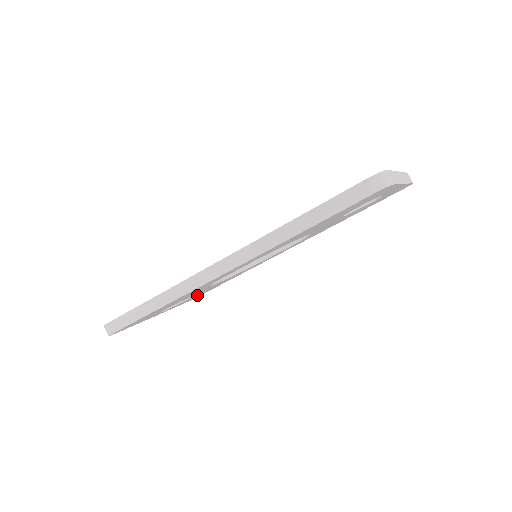
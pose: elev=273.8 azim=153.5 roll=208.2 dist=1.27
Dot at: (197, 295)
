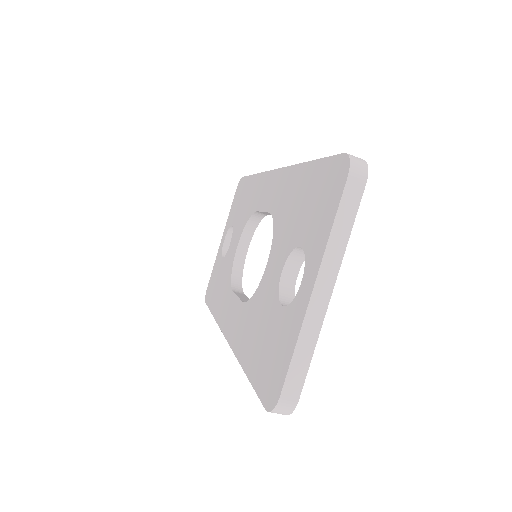
Dot at: occluded
